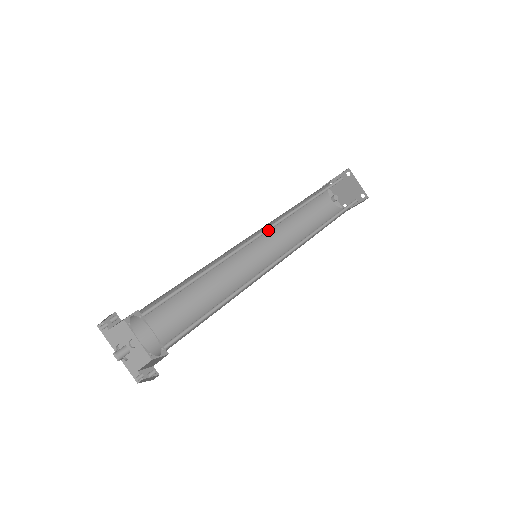
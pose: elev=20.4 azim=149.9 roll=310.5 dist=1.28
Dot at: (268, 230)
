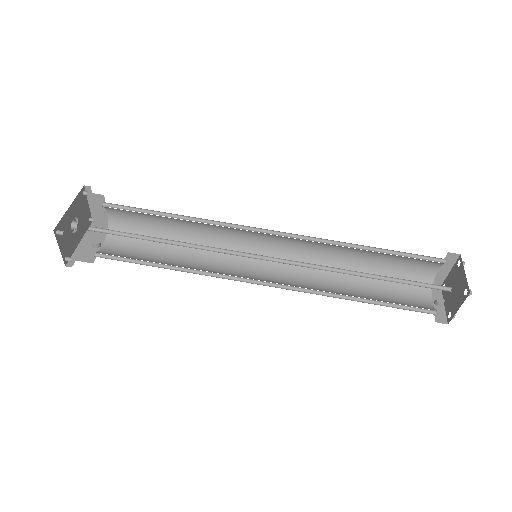
Dot at: occluded
